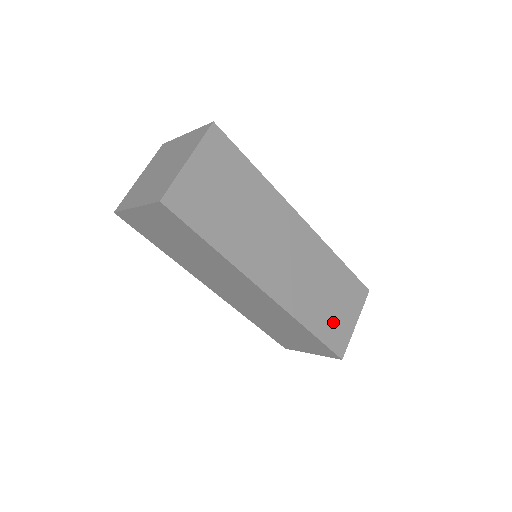
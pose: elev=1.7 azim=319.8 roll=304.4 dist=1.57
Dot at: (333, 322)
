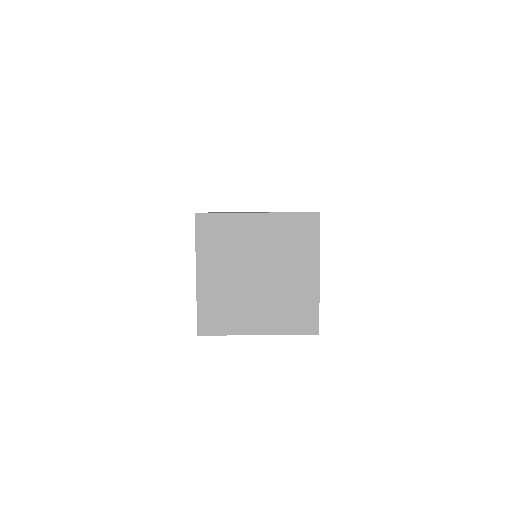
Dot at: occluded
